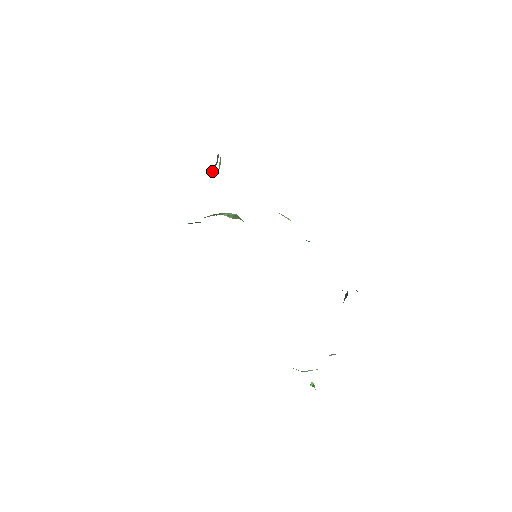
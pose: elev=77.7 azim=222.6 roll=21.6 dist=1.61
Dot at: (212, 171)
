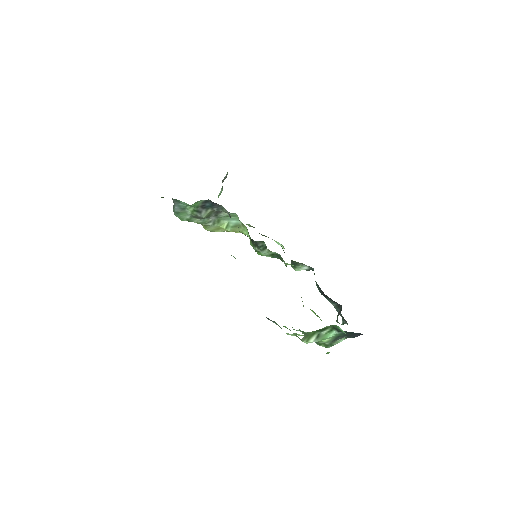
Dot at: occluded
